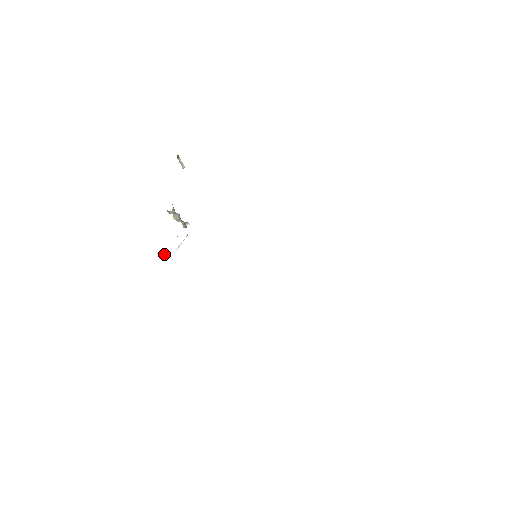
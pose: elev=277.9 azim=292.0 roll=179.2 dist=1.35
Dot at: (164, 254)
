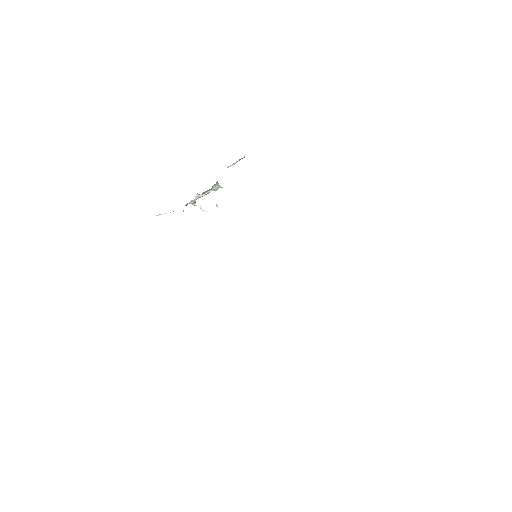
Dot at: (204, 210)
